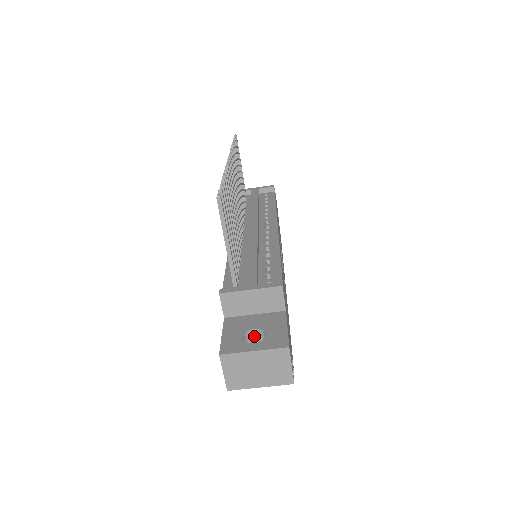
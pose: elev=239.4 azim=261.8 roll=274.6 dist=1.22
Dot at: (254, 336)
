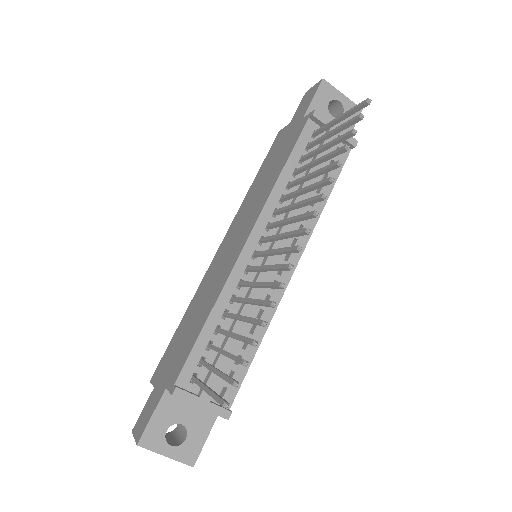
Dot at: (178, 421)
